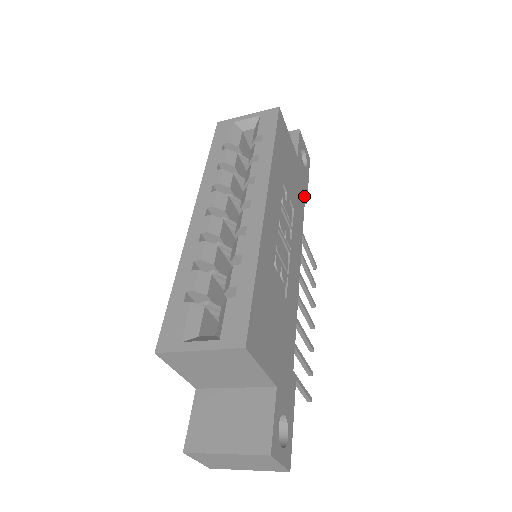
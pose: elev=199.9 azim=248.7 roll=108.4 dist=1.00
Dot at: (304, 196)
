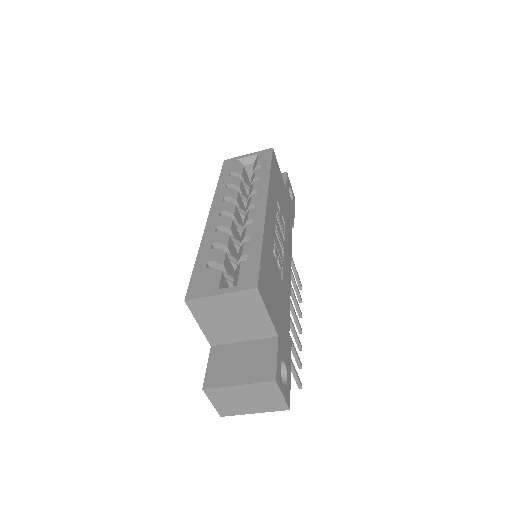
Dot at: (292, 221)
